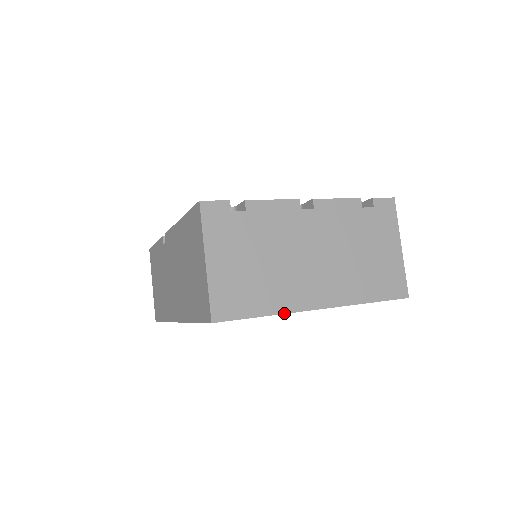
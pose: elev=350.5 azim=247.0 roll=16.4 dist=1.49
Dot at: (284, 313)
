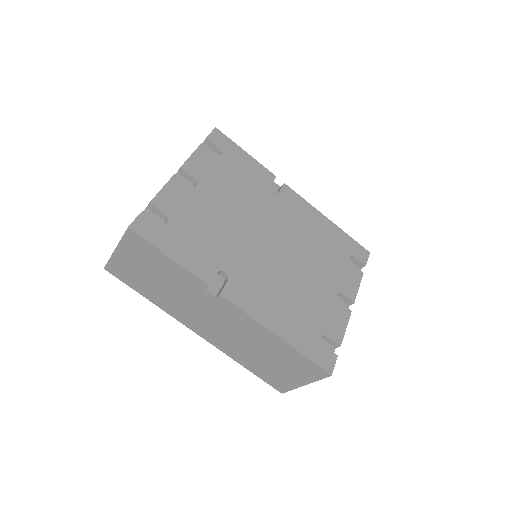
Dot at: occluded
